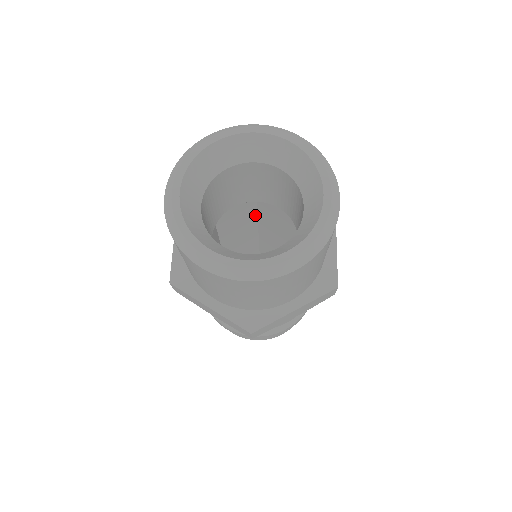
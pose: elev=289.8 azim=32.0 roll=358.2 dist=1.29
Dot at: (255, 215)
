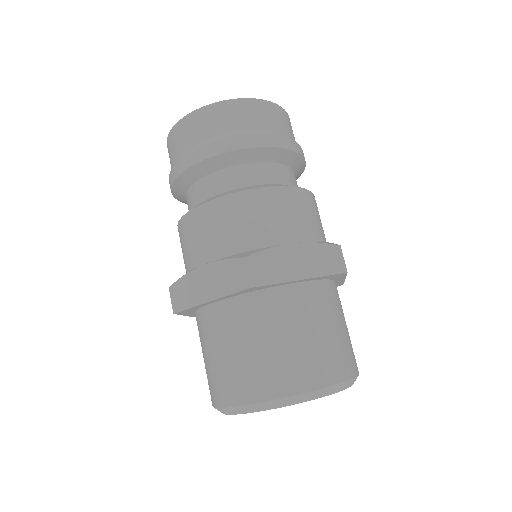
Dot at: occluded
